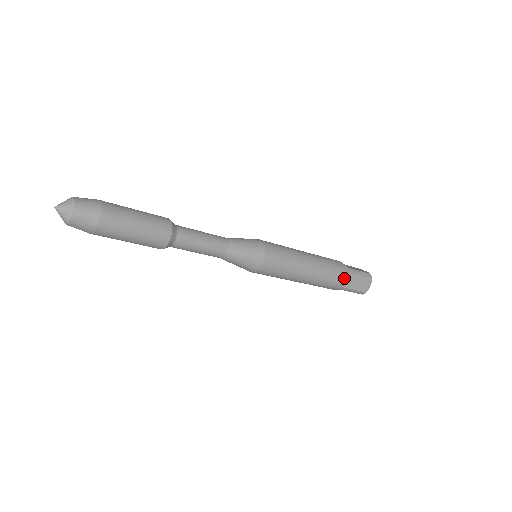
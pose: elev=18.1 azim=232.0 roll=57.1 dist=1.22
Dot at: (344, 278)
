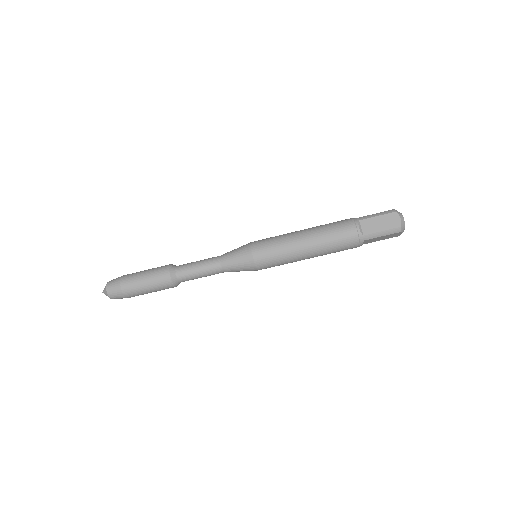
Dot at: (353, 227)
